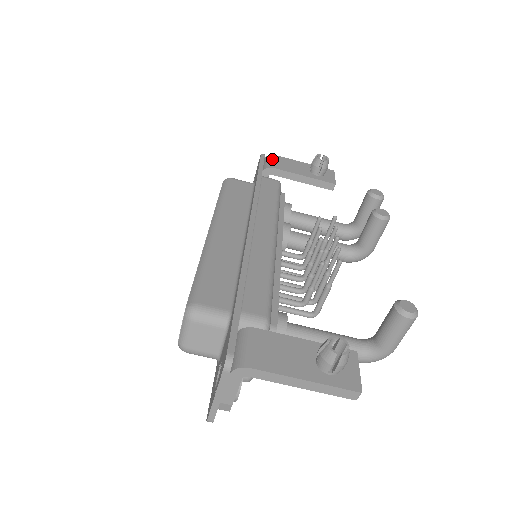
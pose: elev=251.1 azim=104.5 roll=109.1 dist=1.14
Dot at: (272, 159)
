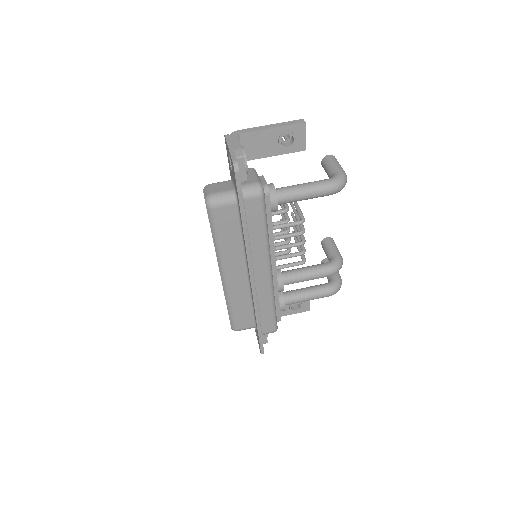
Dot at: occluded
